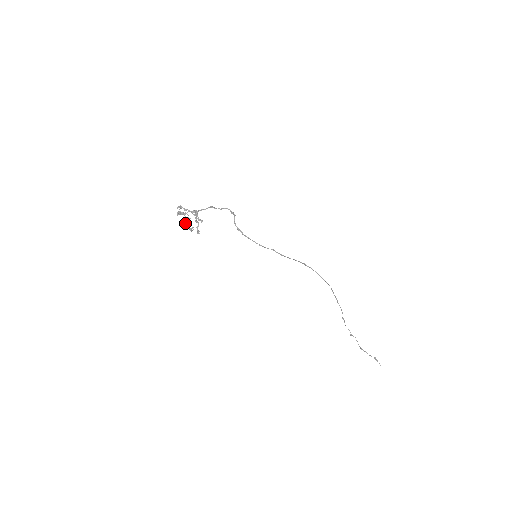
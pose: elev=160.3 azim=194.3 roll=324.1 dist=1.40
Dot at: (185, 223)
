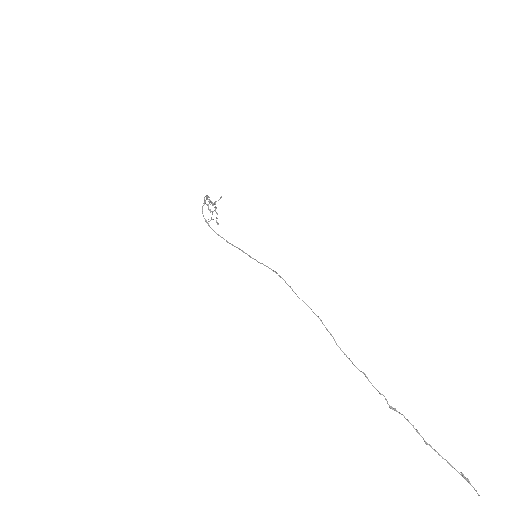
Dot at: occluded
